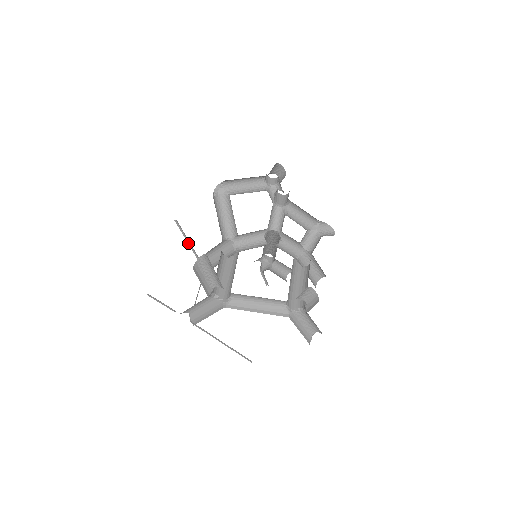
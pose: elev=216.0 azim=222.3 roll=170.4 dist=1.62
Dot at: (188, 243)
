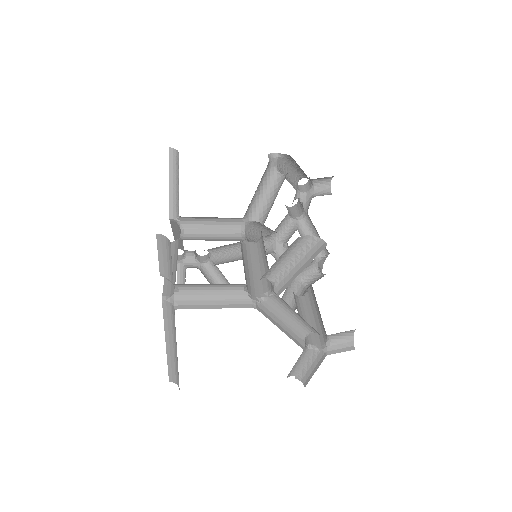
Dot at: (170, 187)
